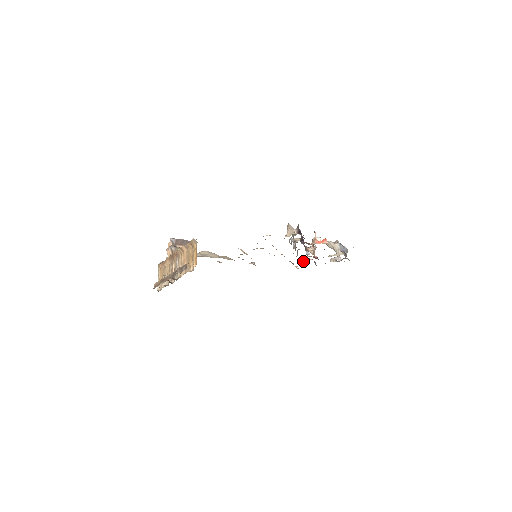
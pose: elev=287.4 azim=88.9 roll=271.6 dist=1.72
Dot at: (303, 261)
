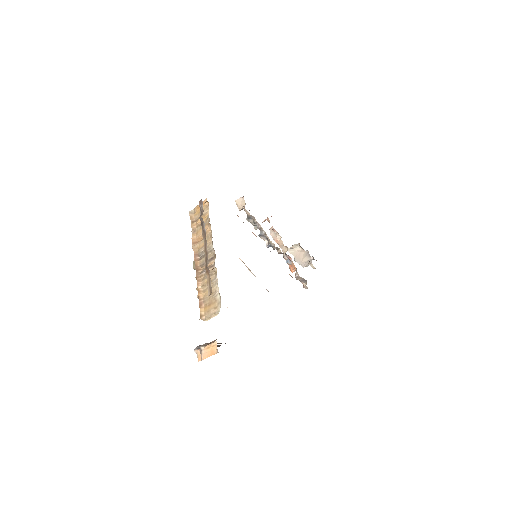
Dot at: (296, 270)
